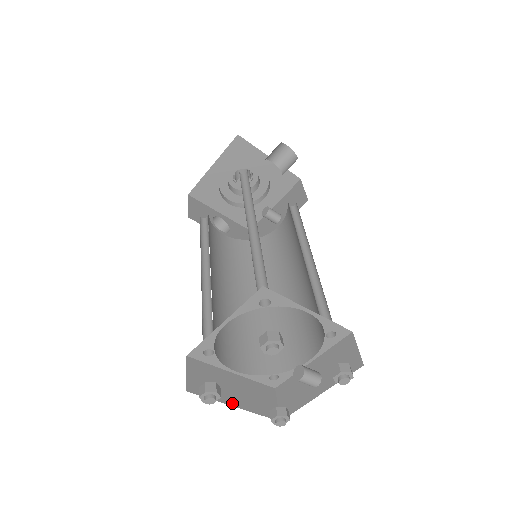
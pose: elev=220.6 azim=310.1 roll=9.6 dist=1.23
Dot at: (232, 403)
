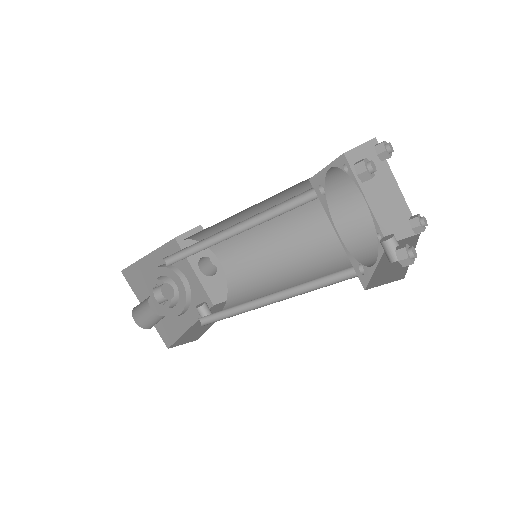
Dot at: occluded
